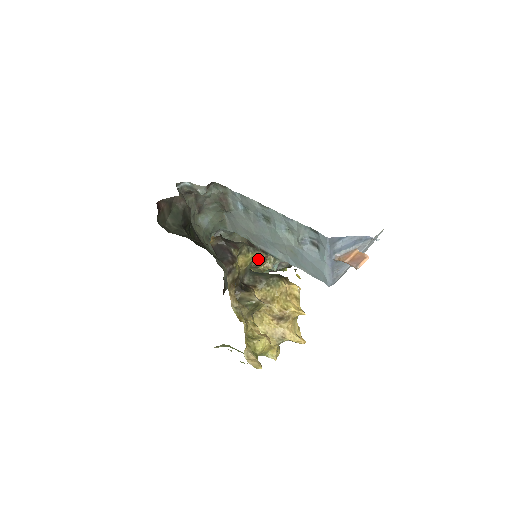
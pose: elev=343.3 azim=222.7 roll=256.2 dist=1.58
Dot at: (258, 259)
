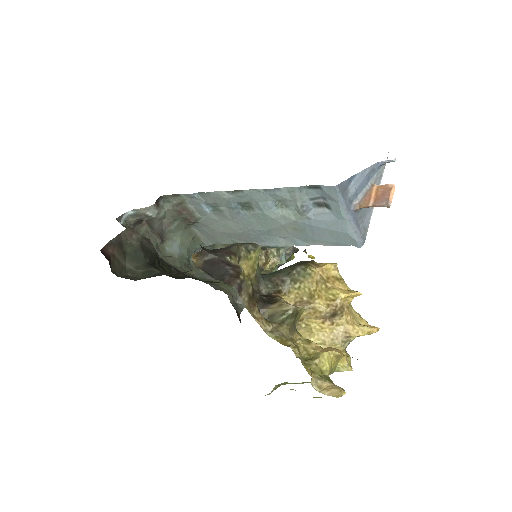
Dot at: occluded
